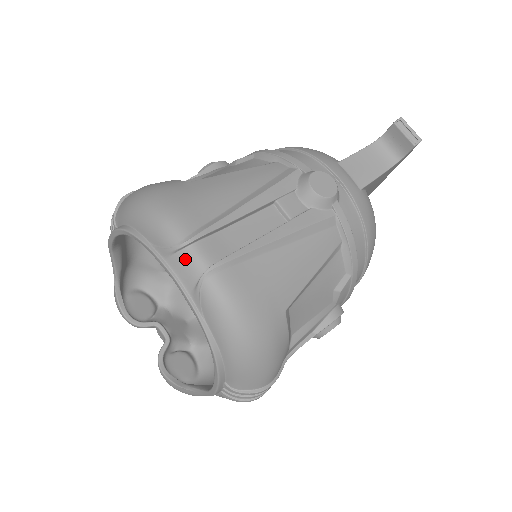
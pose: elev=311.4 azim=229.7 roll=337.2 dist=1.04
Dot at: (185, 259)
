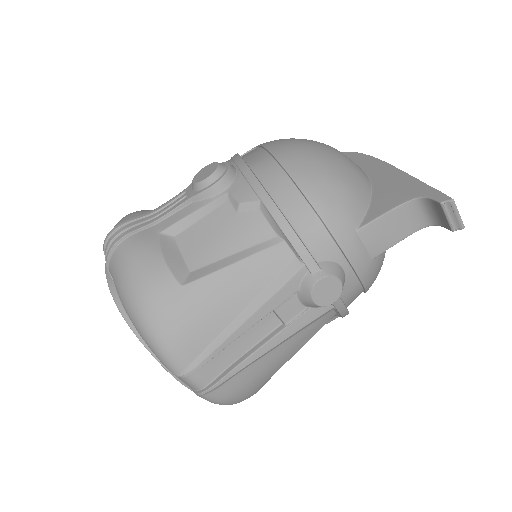
Dot at: (183, 379)
